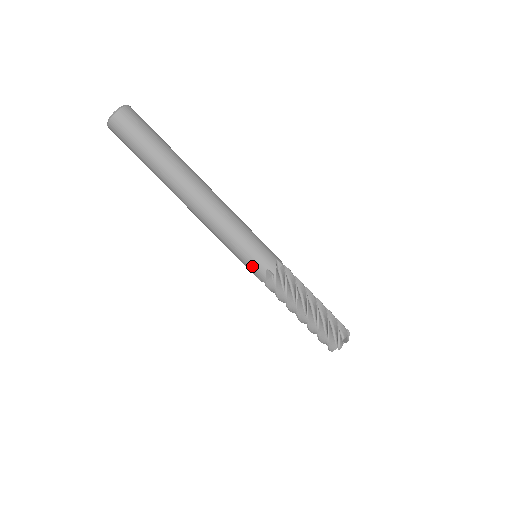
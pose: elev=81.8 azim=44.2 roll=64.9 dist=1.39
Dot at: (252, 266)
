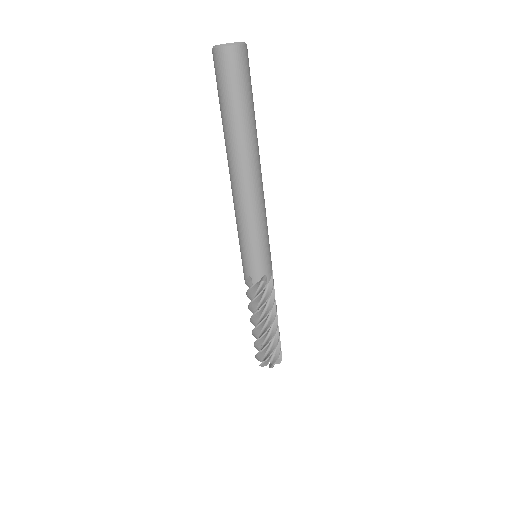
Dot at: (243, 263)
